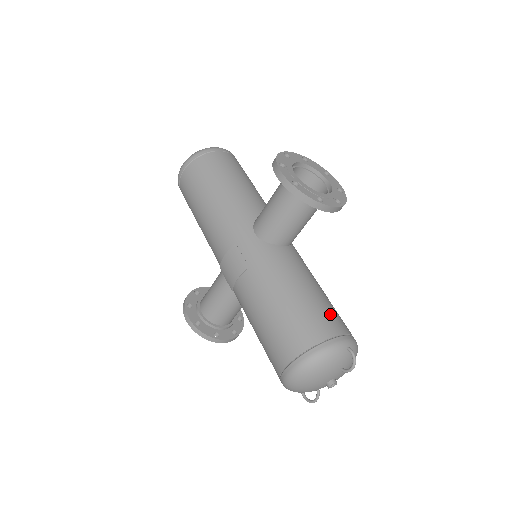
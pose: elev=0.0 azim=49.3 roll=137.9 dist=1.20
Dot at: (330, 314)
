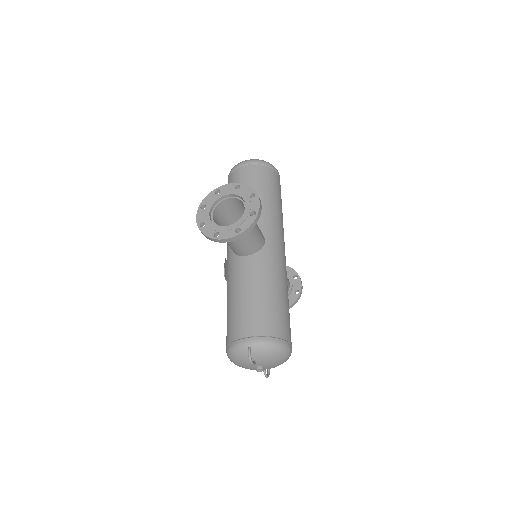
Dot at: (249, 318)
